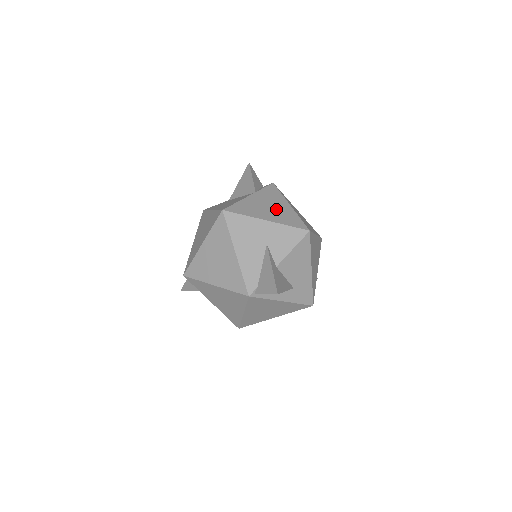
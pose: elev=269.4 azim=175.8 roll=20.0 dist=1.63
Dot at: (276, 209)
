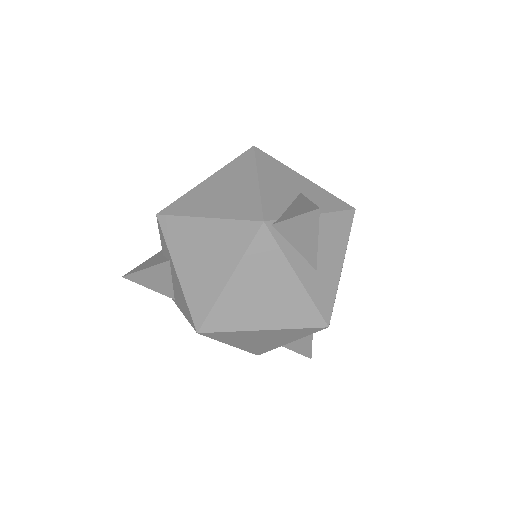
Dot at: occluded
